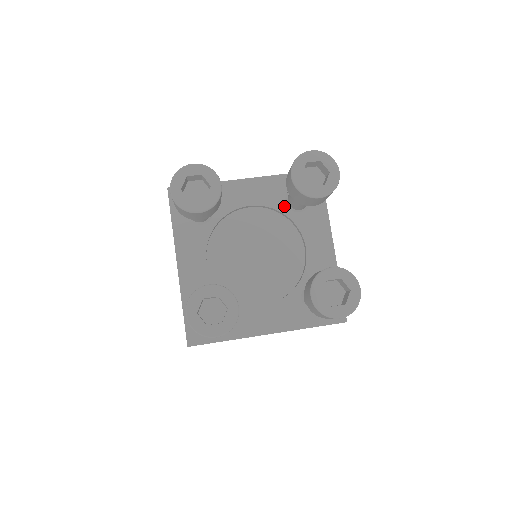
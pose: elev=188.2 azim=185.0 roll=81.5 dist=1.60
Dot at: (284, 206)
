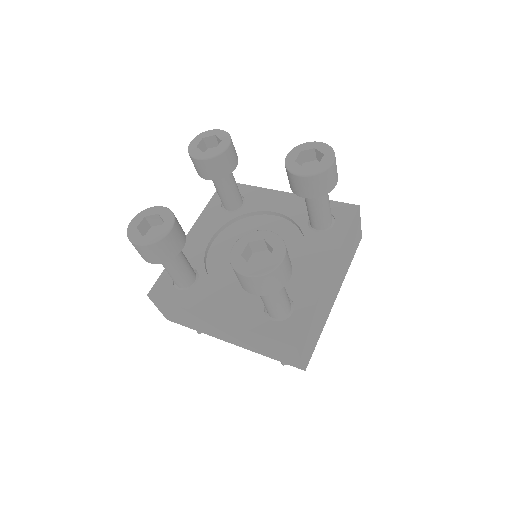
Dot at: (230, 215)
